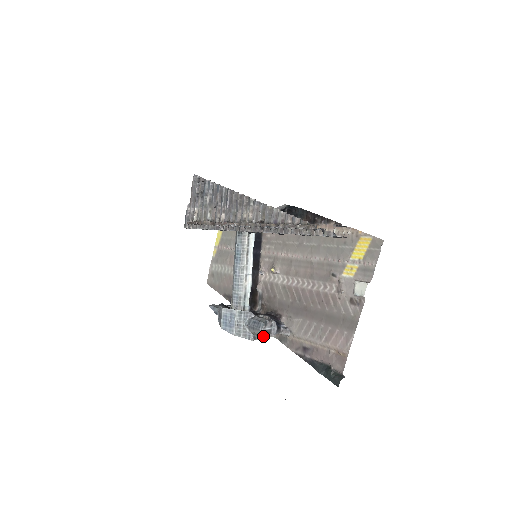
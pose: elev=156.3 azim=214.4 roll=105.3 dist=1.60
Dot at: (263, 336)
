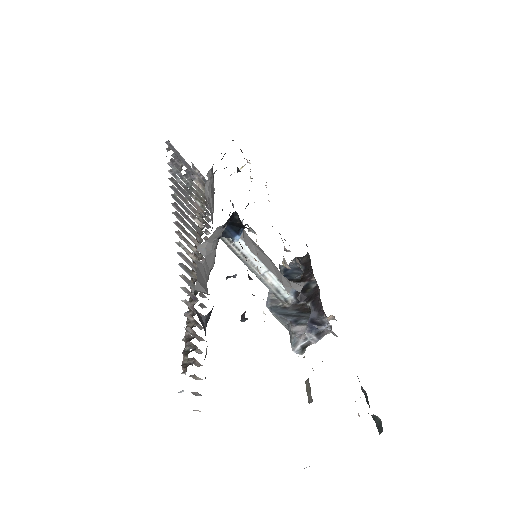
Dot at: (299, 354)
